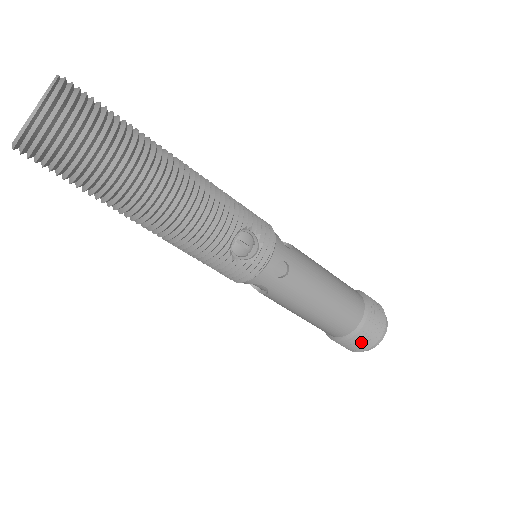
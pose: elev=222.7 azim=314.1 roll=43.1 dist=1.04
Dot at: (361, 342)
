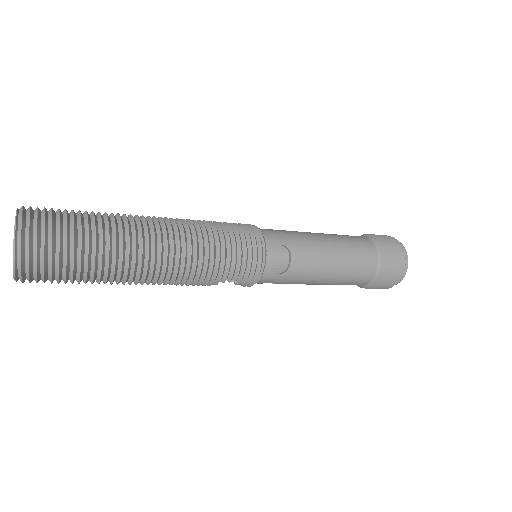
Dot at: occluded
